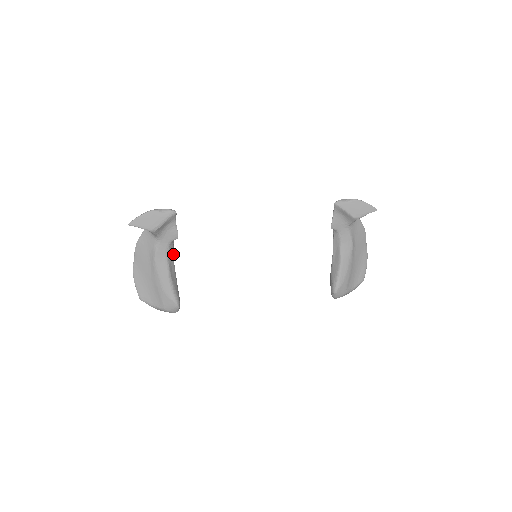
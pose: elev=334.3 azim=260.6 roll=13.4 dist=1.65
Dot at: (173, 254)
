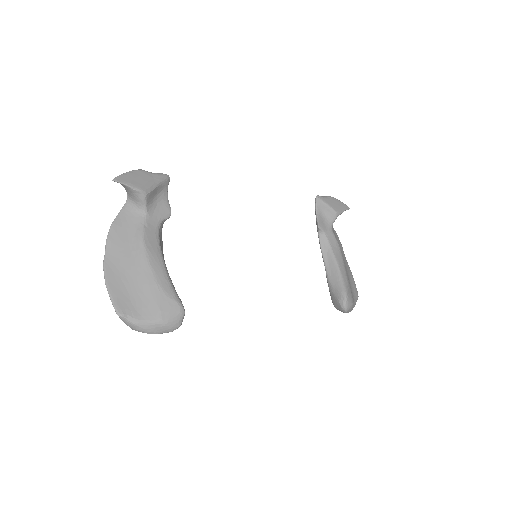
Dot at: (162, 244)
